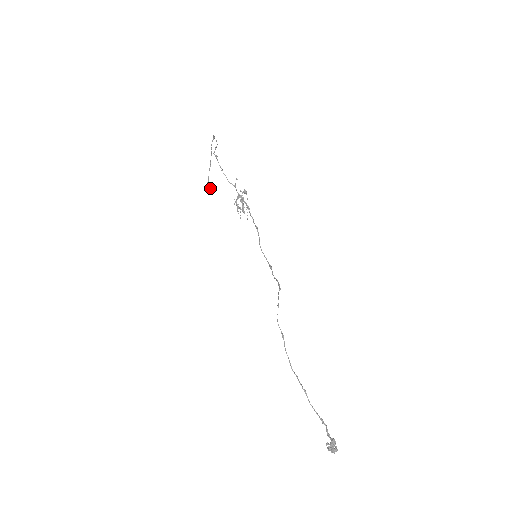
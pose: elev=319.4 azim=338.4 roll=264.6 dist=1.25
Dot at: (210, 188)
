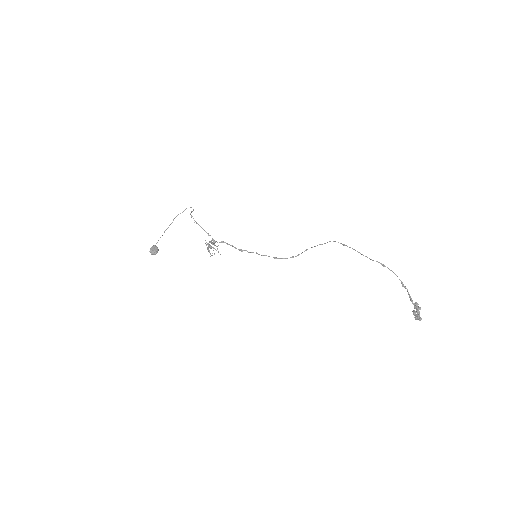
Dot at: (157, 249)
